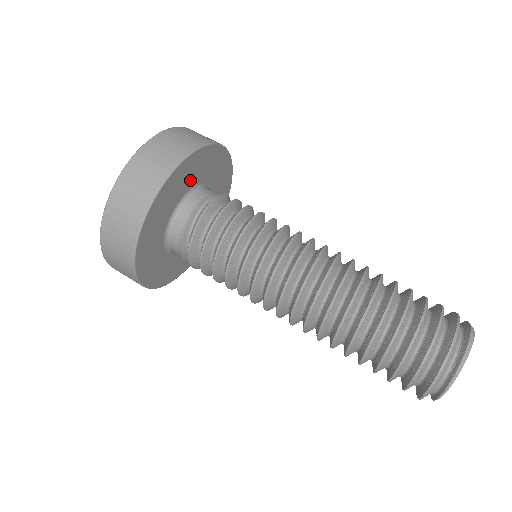
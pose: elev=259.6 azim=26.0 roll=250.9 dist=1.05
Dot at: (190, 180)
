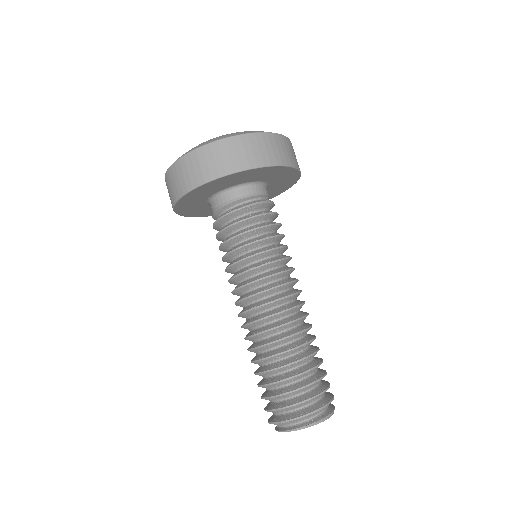
Dot at: (268, 177)
